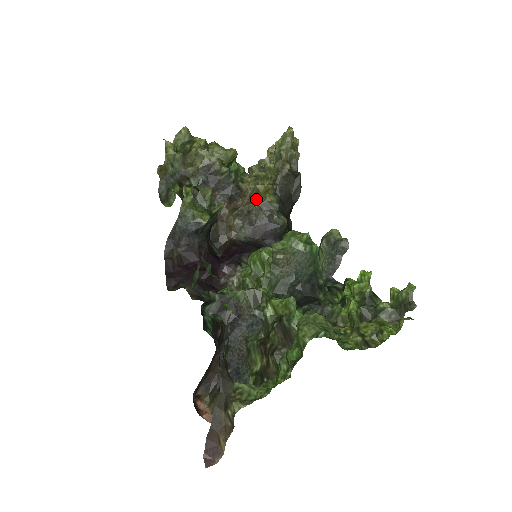
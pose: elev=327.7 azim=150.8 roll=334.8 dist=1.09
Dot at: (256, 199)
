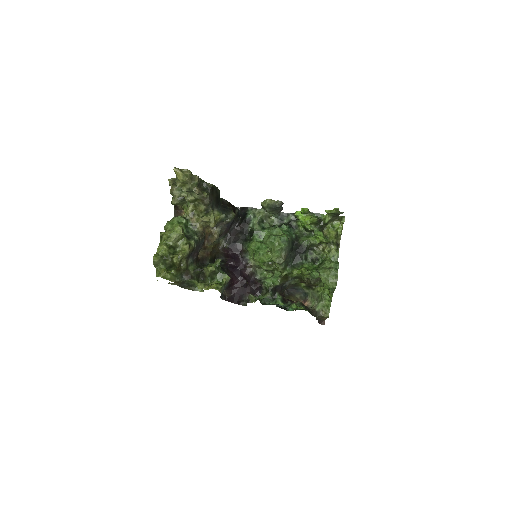
Dot at: occluded
